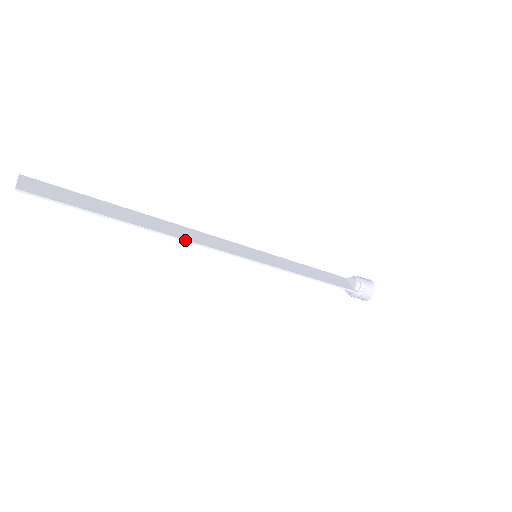
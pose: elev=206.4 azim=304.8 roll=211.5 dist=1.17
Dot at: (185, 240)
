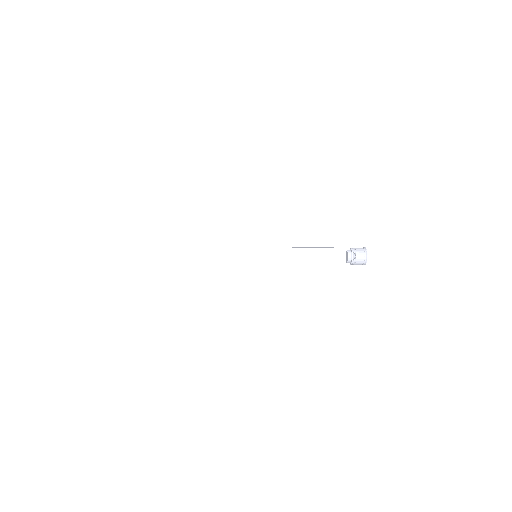
Dot at: (199, 264)
